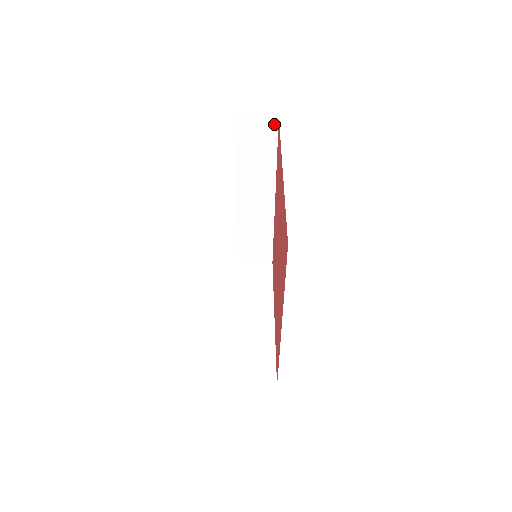
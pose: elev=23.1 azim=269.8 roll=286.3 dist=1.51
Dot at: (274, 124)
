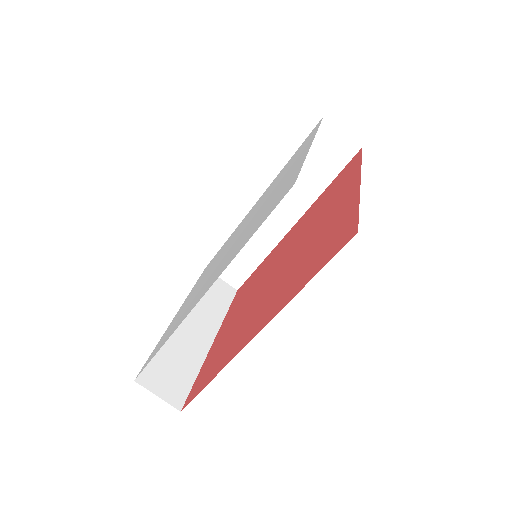
Dot at: (353, 150)
